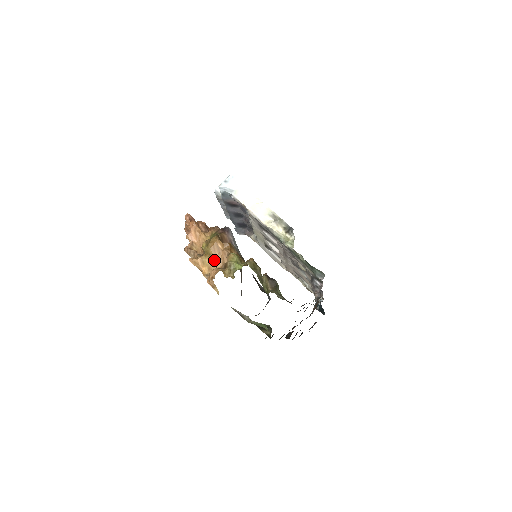
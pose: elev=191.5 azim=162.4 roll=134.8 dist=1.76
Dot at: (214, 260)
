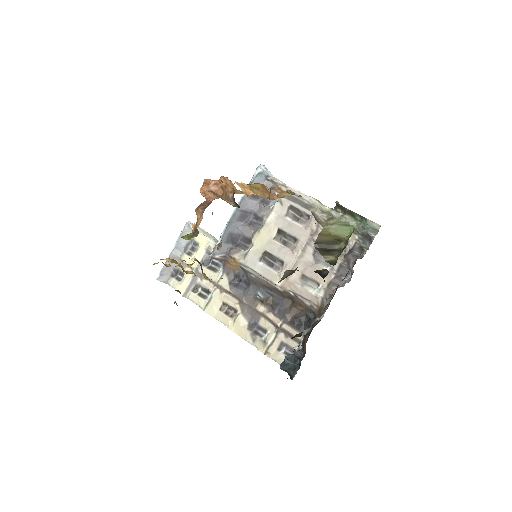
Dot at: (264, 192)
